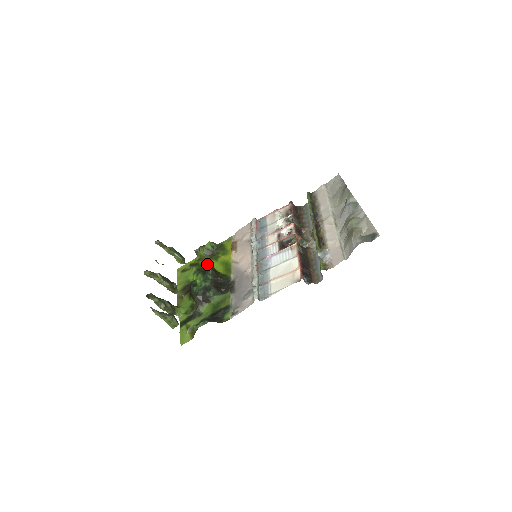
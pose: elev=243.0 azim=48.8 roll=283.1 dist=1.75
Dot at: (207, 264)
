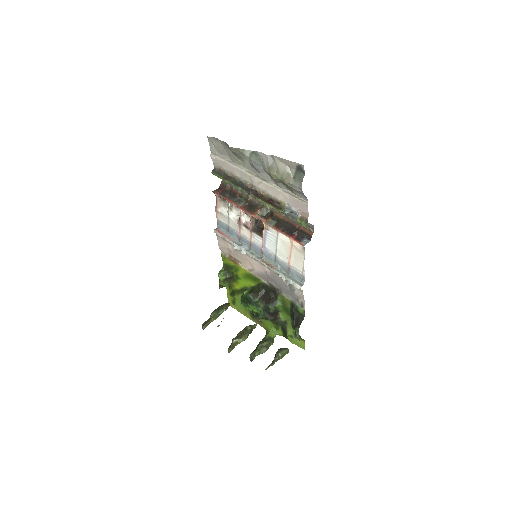
Dot at: (238, 286)
